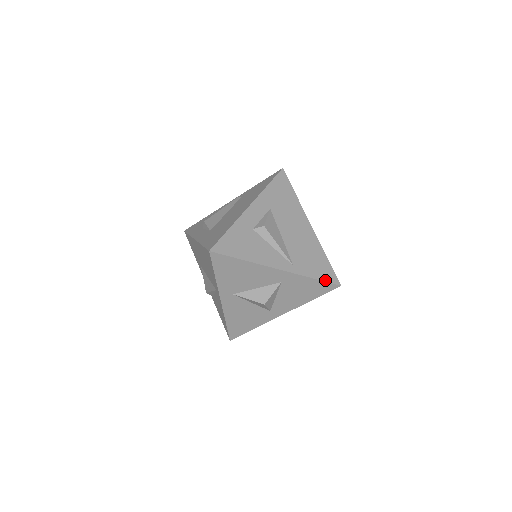
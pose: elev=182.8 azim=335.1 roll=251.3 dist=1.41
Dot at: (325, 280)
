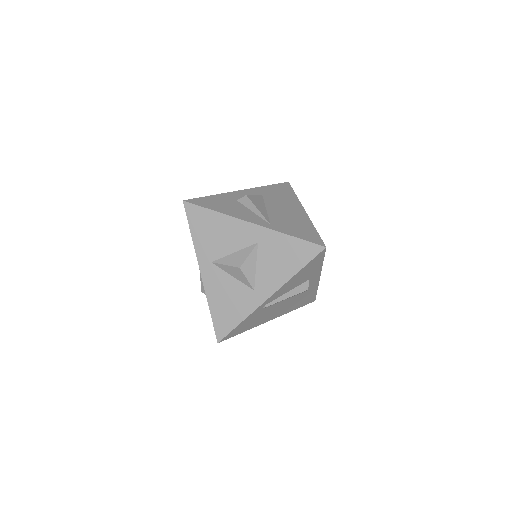
Dot at: (306, 240)
